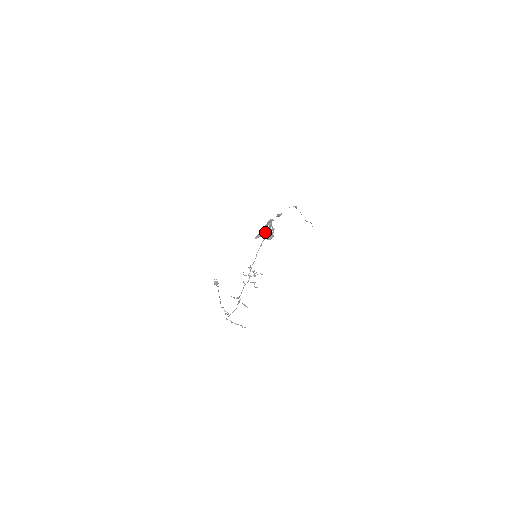
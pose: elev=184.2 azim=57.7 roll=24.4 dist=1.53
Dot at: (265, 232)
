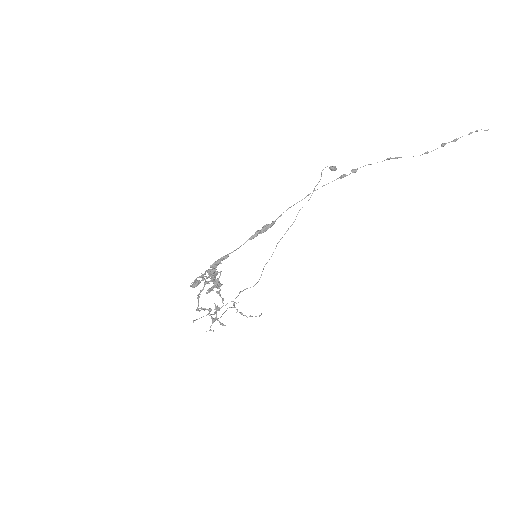
Dot at: occluded
